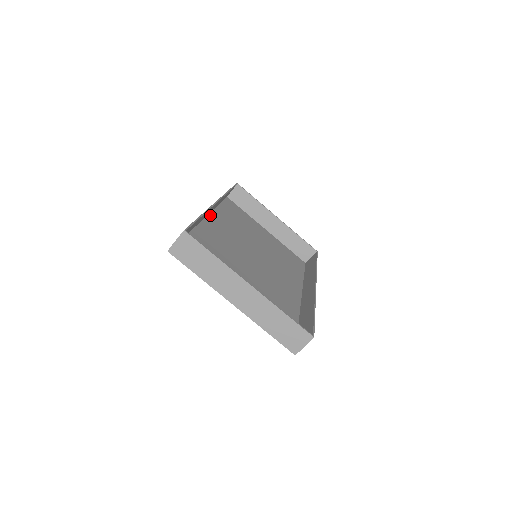
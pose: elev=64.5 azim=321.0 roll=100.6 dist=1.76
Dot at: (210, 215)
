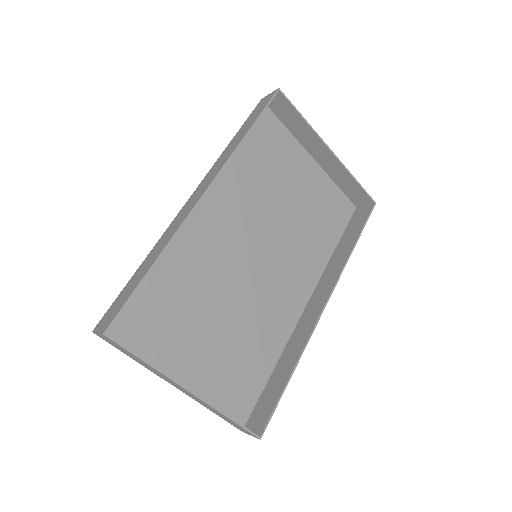
Dot at: occluded
